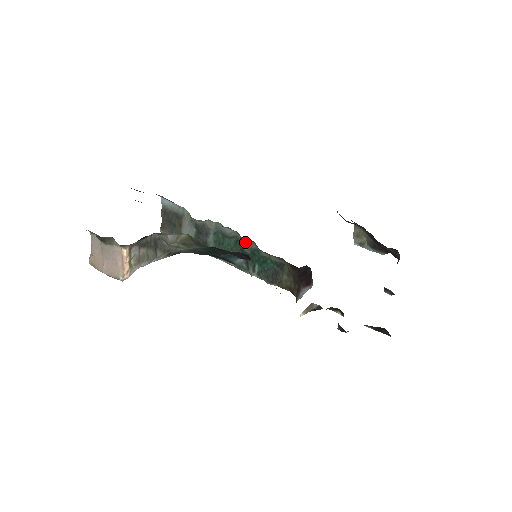
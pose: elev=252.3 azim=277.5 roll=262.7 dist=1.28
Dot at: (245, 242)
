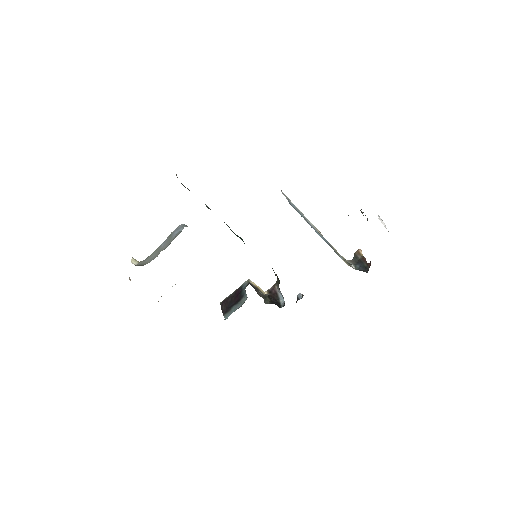
Dot at: occluded
